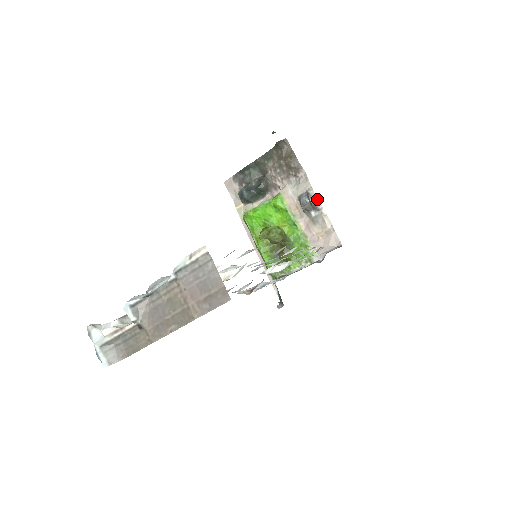
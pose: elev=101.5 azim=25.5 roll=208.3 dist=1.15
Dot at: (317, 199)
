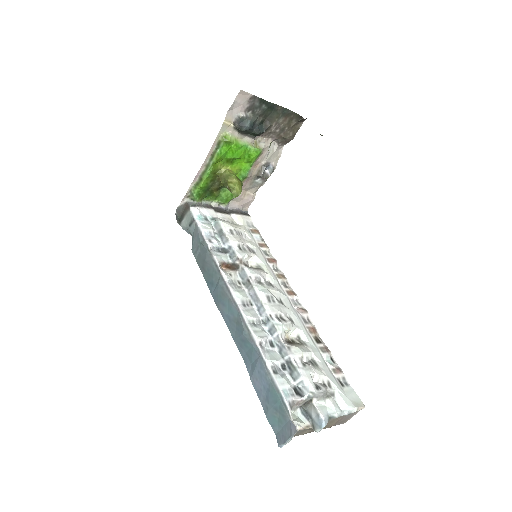
Dot at: occluded
